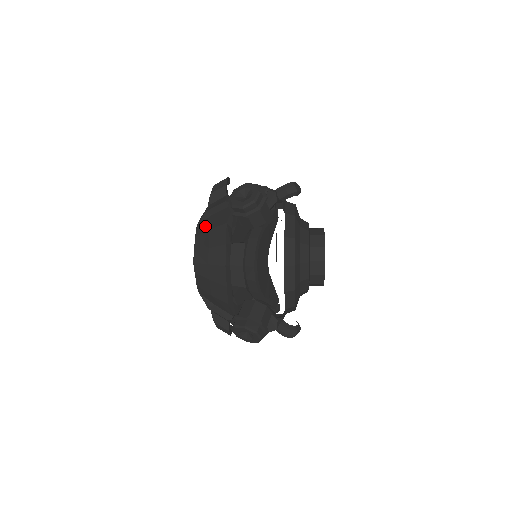
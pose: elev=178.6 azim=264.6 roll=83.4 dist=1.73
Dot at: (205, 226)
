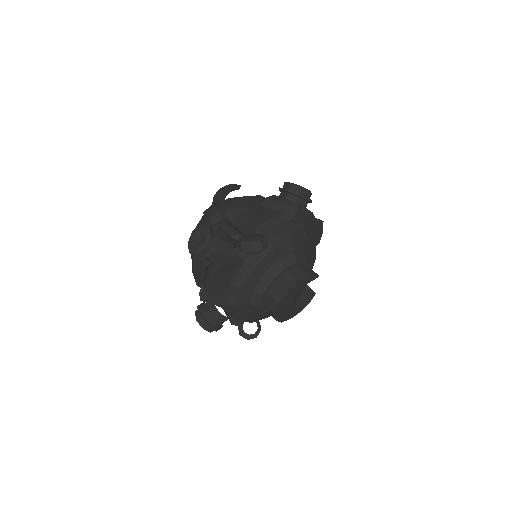
Dot at: occluded
